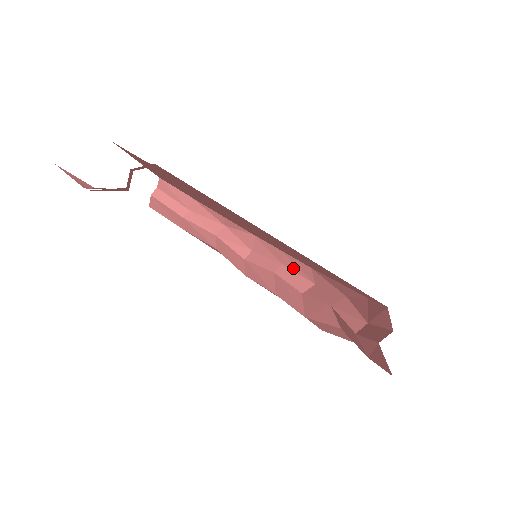
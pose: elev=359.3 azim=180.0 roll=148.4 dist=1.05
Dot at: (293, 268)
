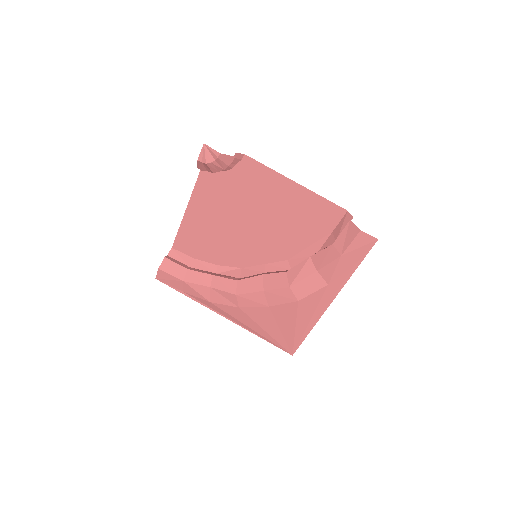
Dot at: (274, 270)
